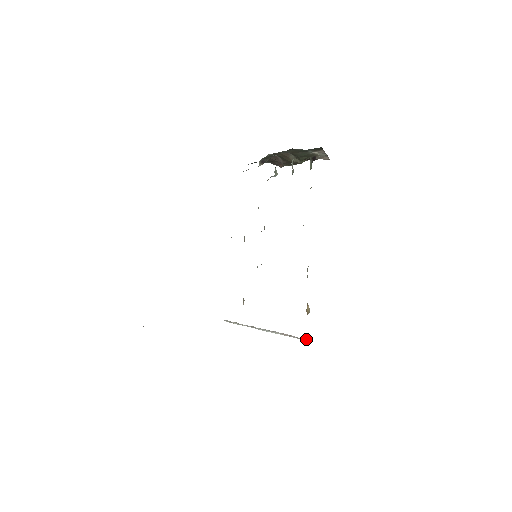
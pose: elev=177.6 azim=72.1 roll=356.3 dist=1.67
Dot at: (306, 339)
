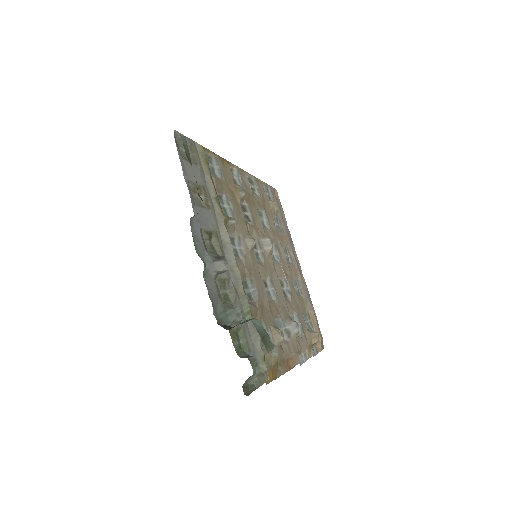
Dot at: occluded
